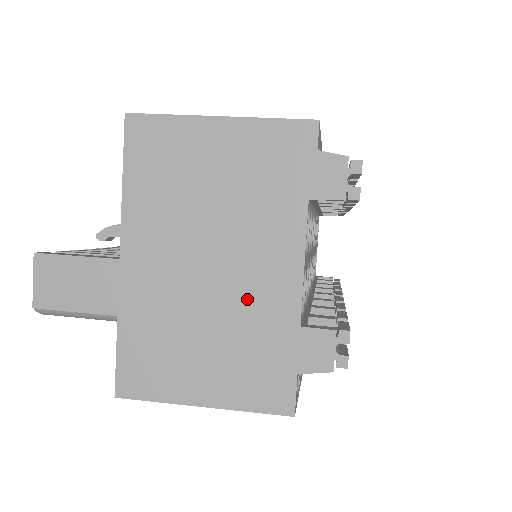
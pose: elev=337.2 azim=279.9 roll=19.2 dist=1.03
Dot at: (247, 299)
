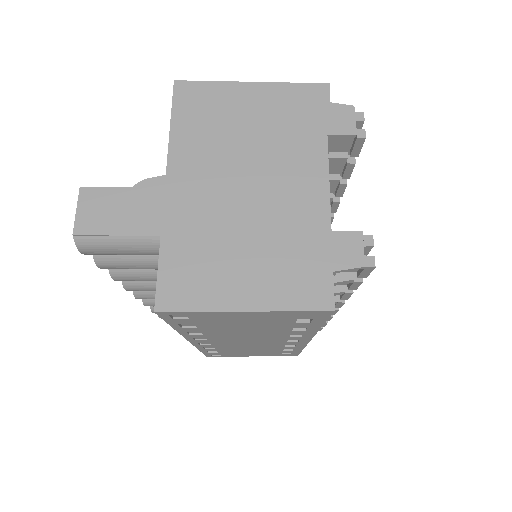
Dot at: (283, 212)
